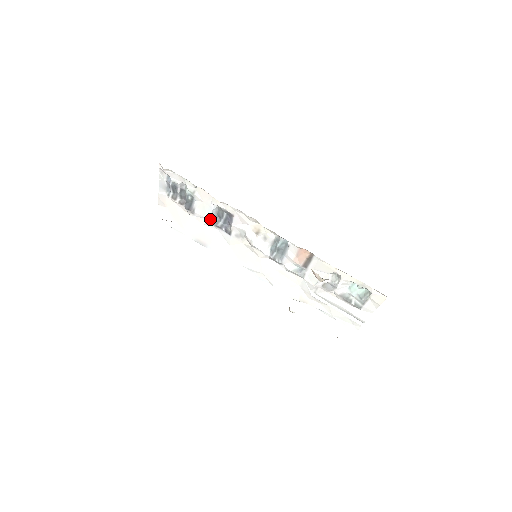
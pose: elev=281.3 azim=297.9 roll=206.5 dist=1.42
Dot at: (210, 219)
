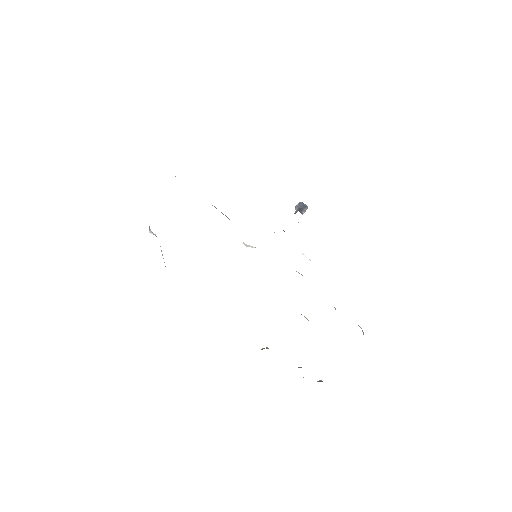
Dot at: occluded
